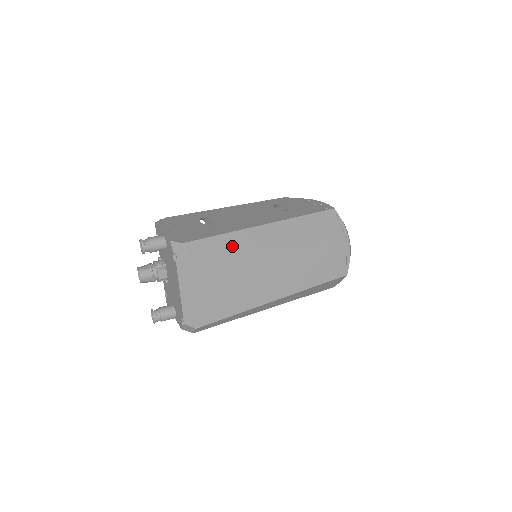
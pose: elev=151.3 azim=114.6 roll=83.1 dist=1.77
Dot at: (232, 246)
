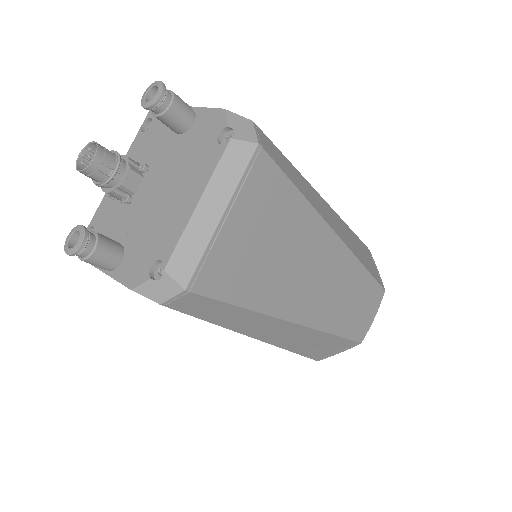
Dot at: (302, 187)
